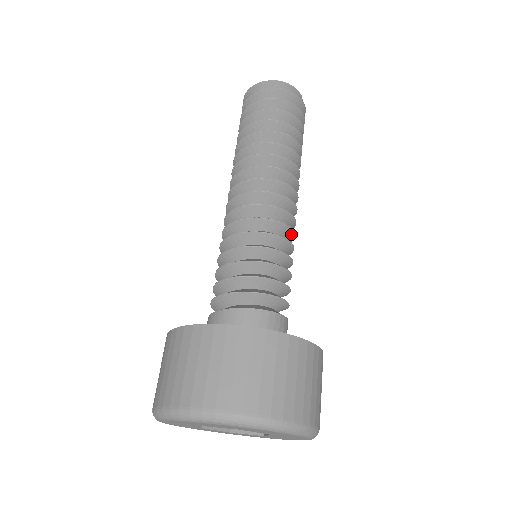
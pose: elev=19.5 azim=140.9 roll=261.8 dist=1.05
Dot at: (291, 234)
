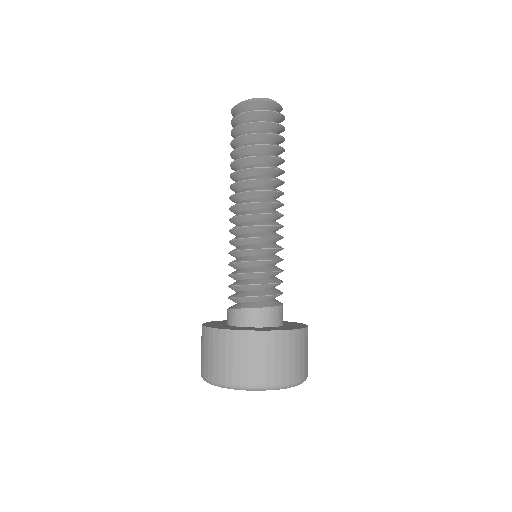
Dot at: occluded
